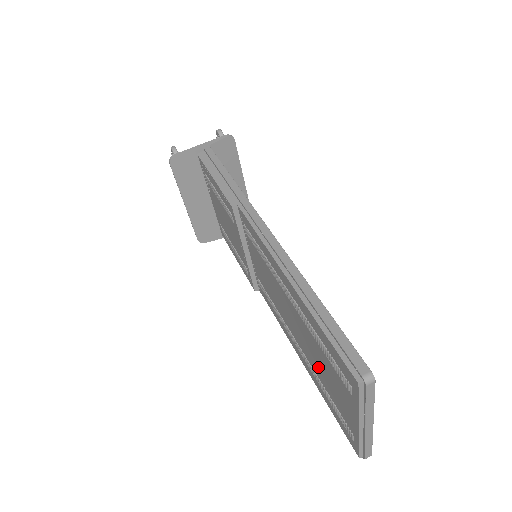
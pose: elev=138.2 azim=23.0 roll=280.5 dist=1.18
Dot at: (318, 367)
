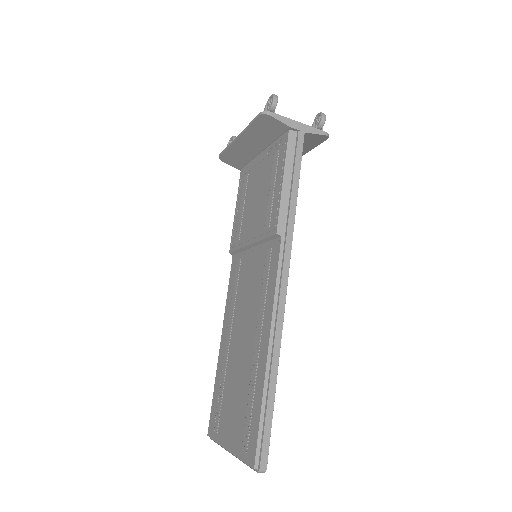
Dot at: (232, 384)
